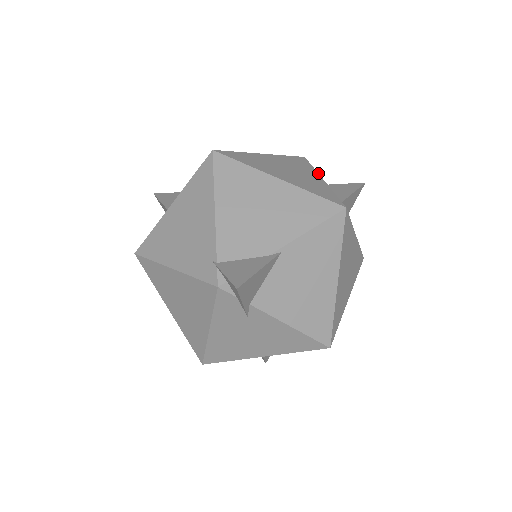
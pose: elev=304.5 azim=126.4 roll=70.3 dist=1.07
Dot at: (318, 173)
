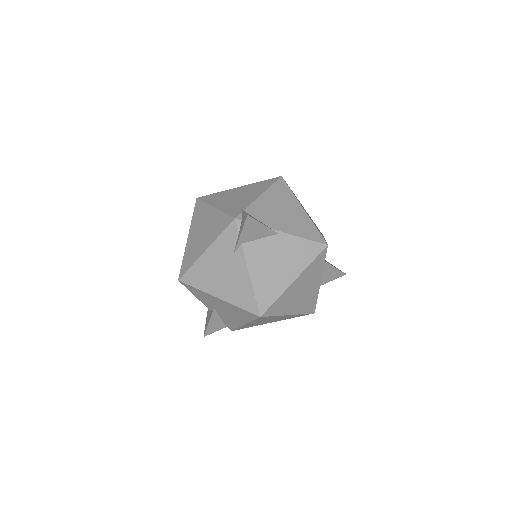
Dot at: occluded
